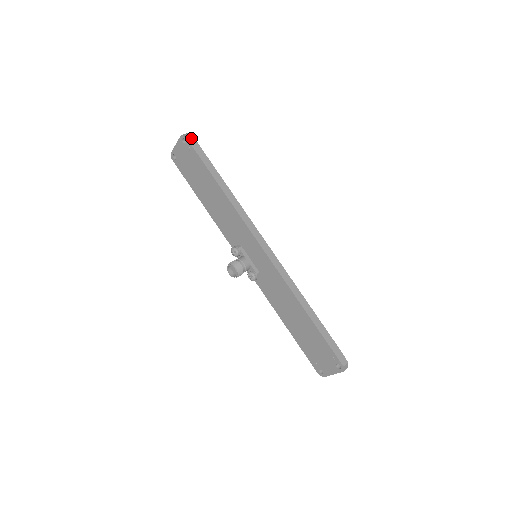
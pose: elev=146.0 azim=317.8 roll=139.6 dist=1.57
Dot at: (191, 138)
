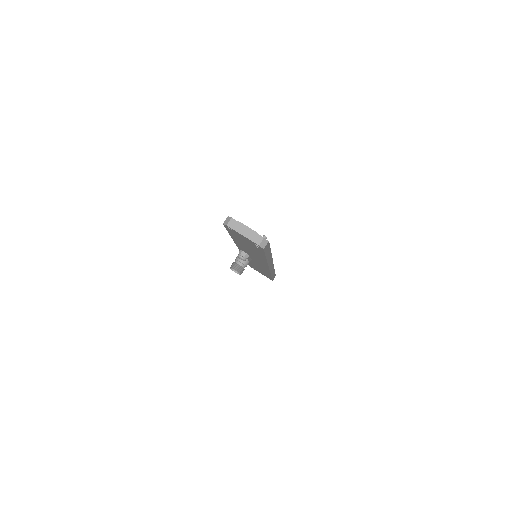
Dot at: (267, 245)
